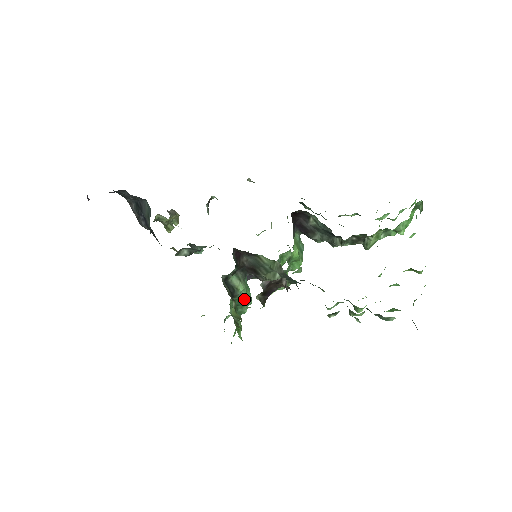
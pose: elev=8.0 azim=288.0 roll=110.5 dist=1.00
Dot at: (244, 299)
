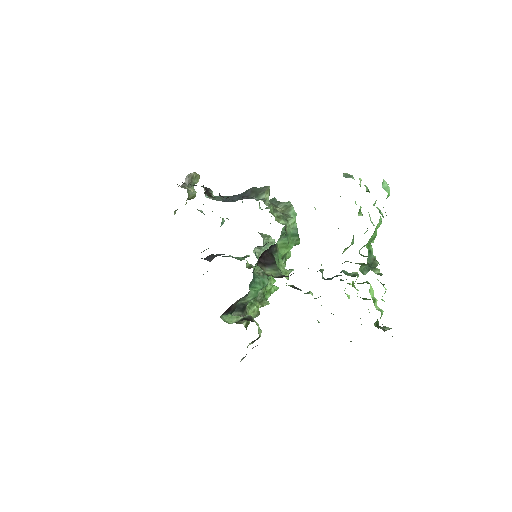
Dot at: (259, 290)
